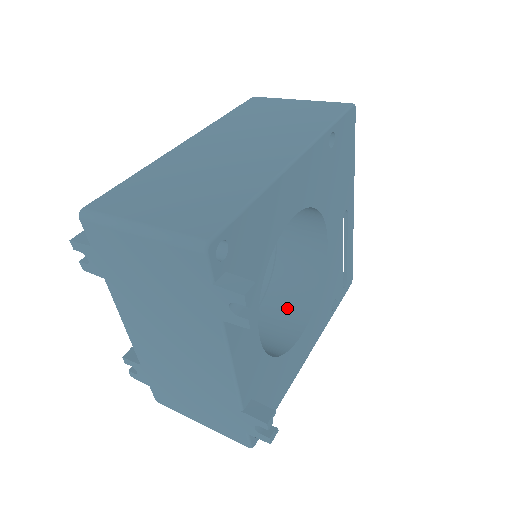
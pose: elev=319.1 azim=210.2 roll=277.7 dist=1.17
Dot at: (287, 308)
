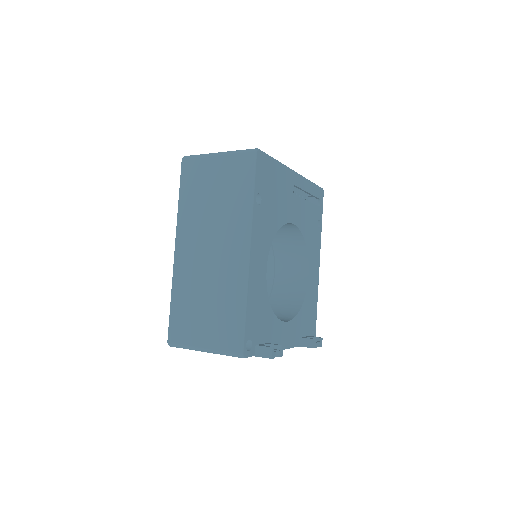
Dot at: (291, 258)
